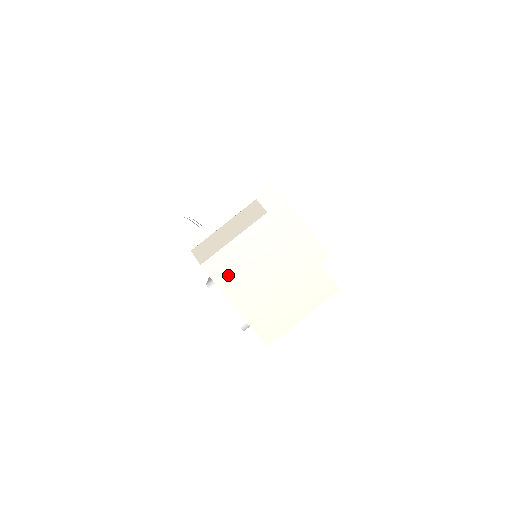
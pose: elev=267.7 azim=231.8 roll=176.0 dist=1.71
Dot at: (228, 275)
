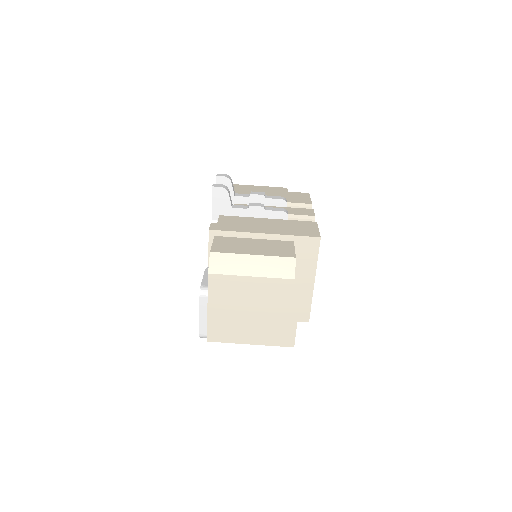
Dot at: (223, 296)
